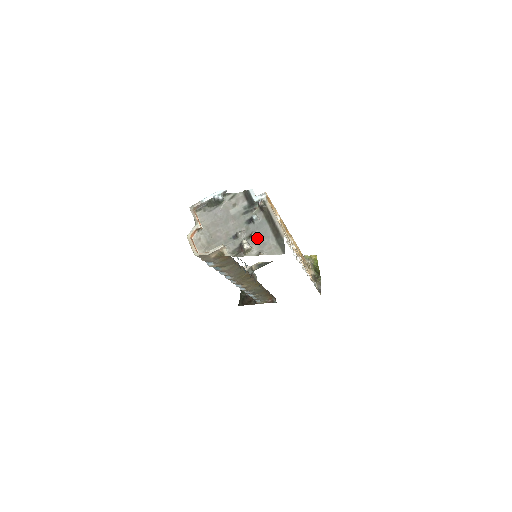
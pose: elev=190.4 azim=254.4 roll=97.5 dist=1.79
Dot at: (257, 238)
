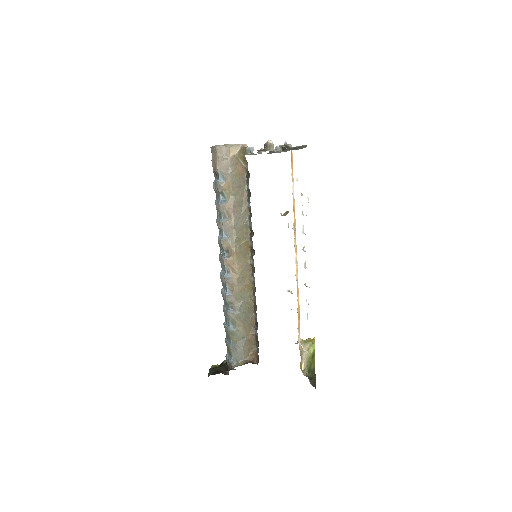
Dot at: occluded
